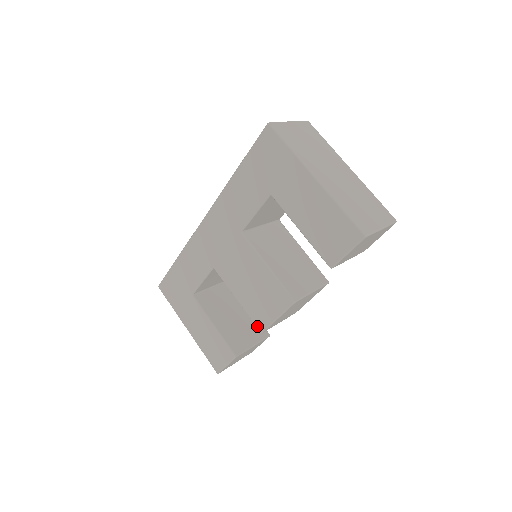
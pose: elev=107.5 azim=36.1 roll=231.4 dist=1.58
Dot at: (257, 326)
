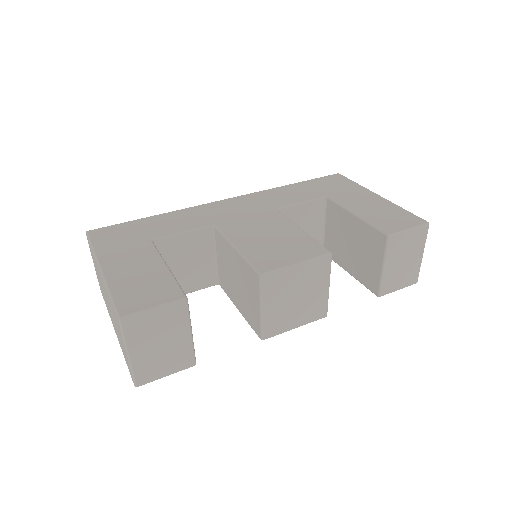
Dot at: (257, 268)
